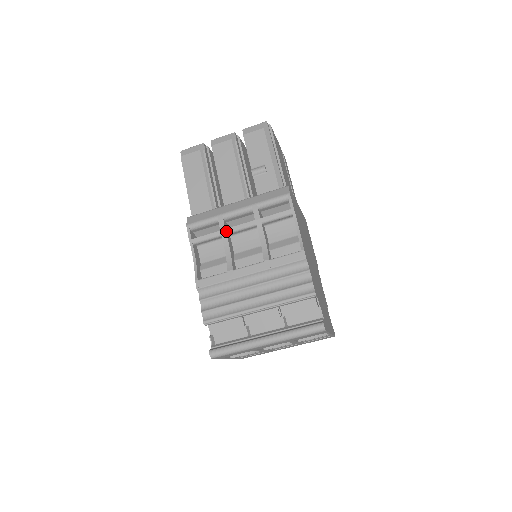
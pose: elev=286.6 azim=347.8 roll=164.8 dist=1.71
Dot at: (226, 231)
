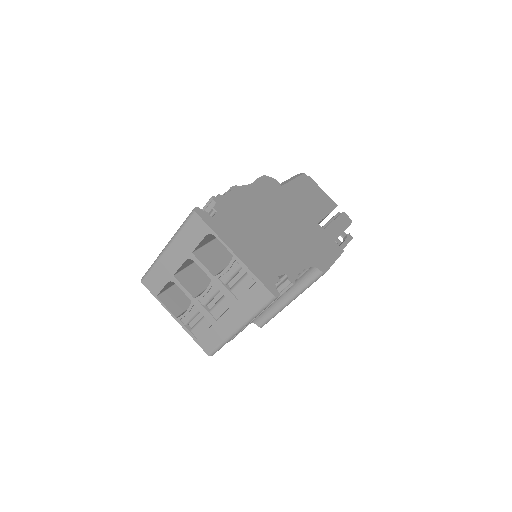
Dot at: occluded
